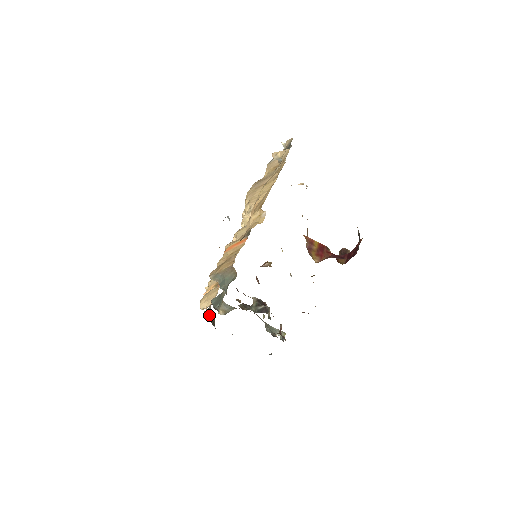
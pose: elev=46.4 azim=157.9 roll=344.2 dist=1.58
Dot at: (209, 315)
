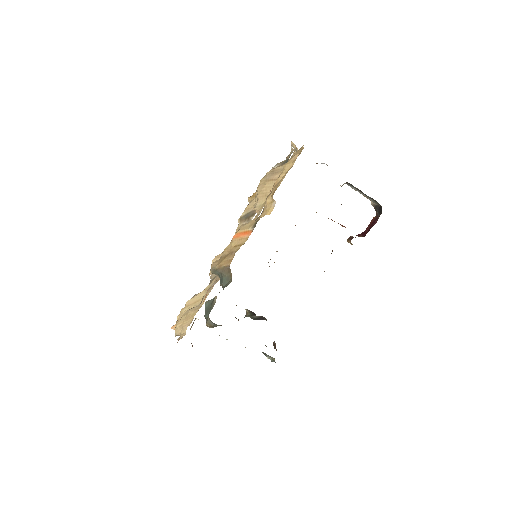
Dot at: occluded
